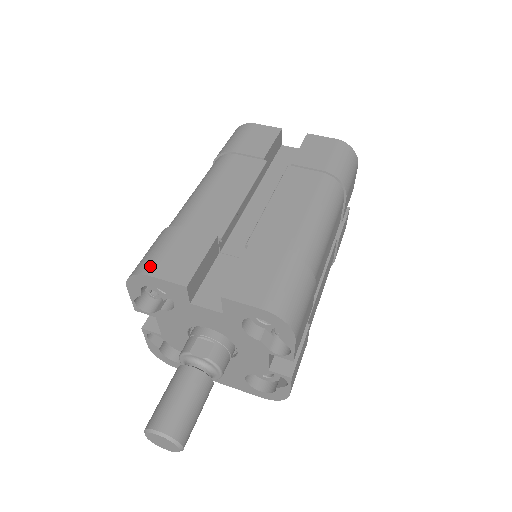
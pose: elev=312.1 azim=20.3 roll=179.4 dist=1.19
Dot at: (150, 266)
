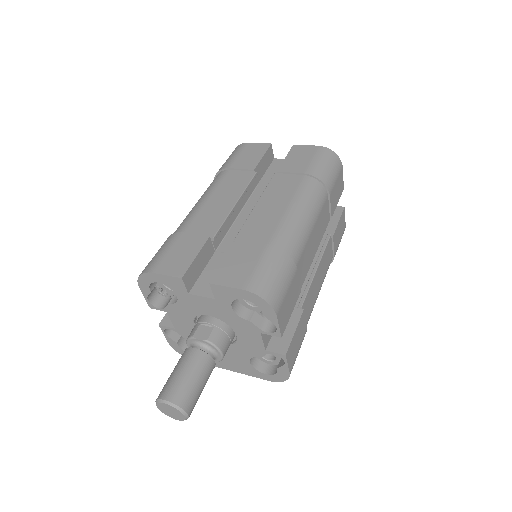
Dot at: (154, 265)
